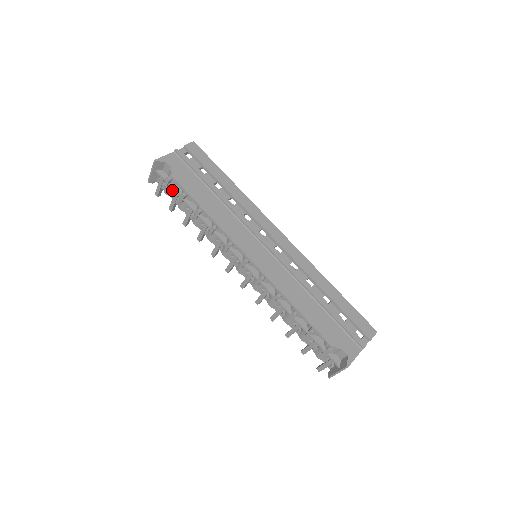
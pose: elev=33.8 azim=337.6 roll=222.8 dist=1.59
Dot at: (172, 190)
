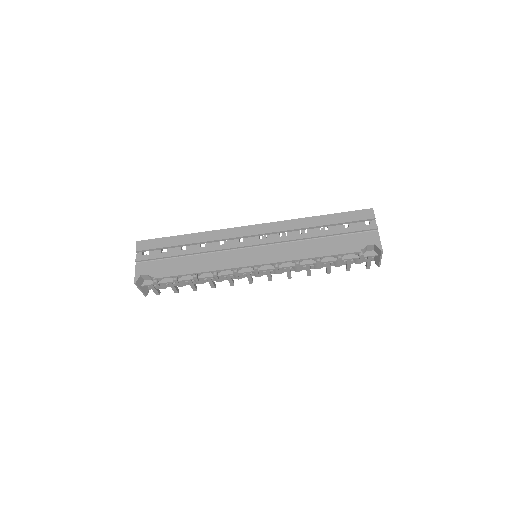
Dot at: occluded
